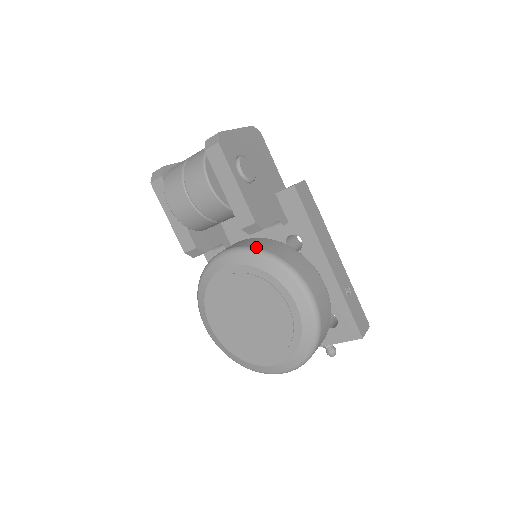
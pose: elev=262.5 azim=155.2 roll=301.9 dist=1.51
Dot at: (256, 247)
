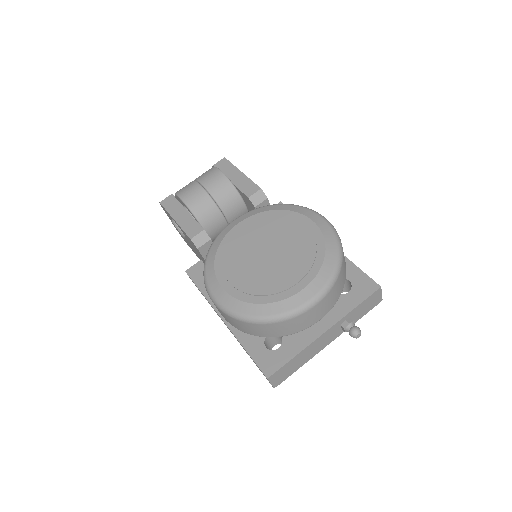
Dot at: occluded
